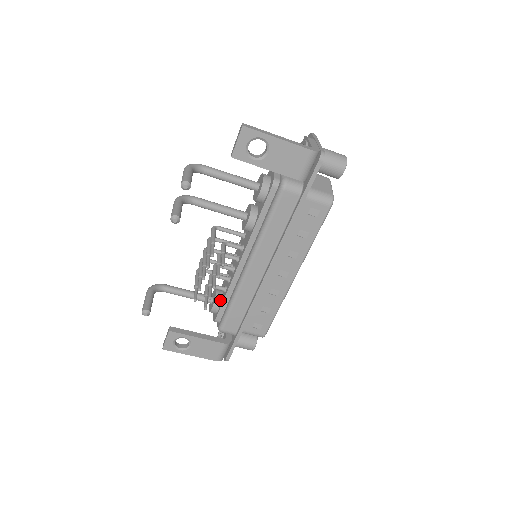
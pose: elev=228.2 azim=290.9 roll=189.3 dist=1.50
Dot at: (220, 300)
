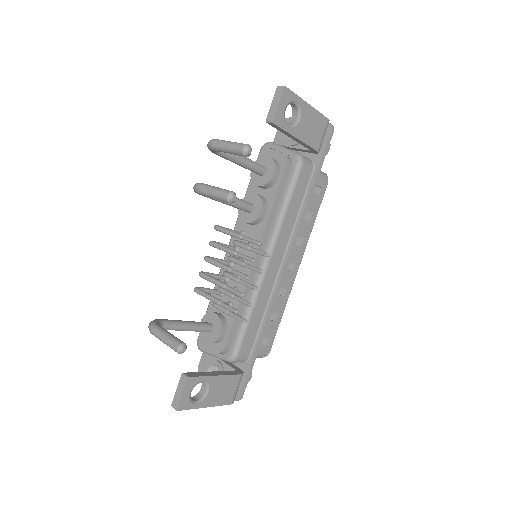
Dot at: (225, 321)
